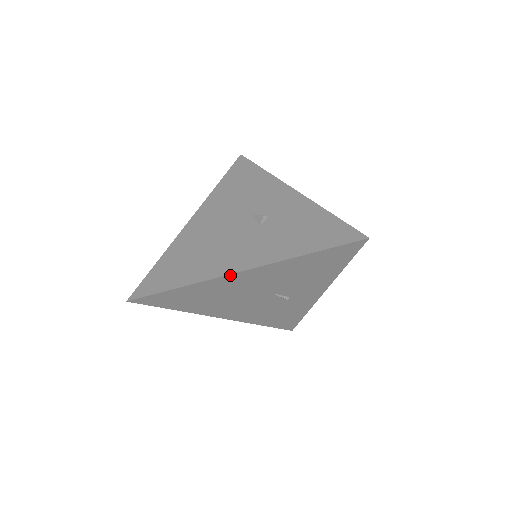
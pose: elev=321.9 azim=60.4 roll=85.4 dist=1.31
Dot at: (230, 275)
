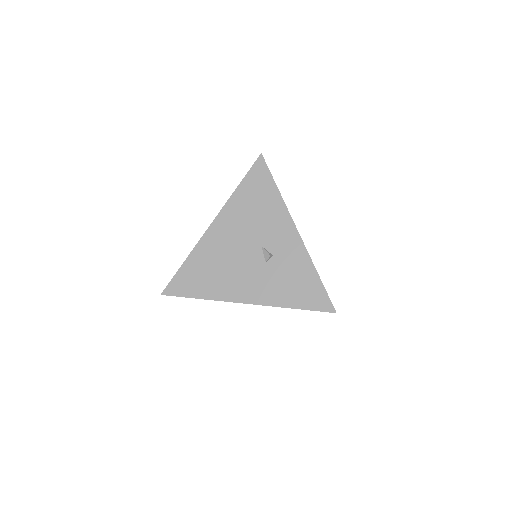
Dot at: (238, 302)
